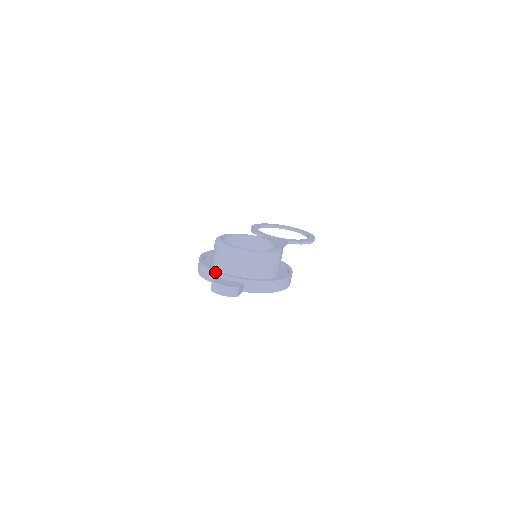
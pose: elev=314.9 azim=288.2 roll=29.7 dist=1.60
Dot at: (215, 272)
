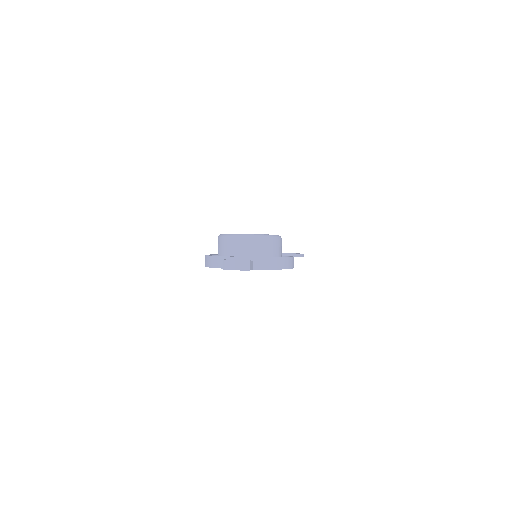
Dot at: (224, 257)
